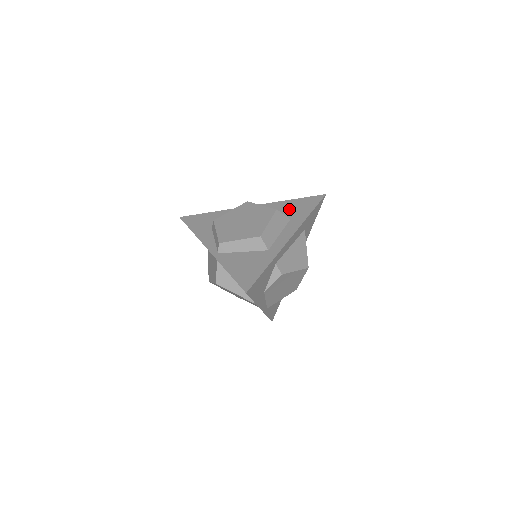
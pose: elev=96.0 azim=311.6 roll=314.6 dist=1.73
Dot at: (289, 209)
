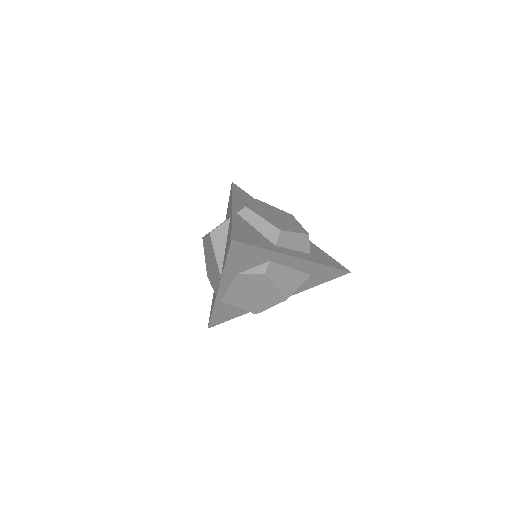
Dot at: (315, 250)
